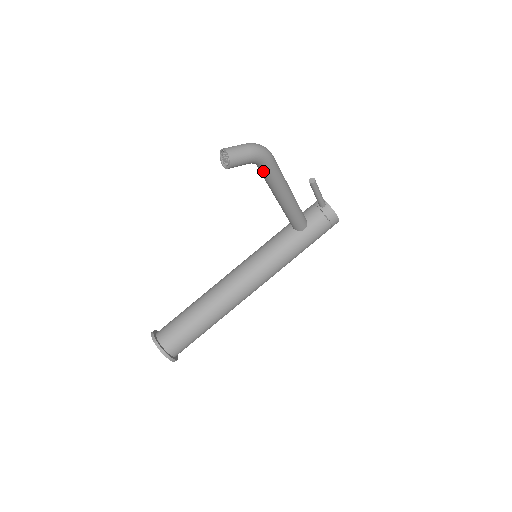
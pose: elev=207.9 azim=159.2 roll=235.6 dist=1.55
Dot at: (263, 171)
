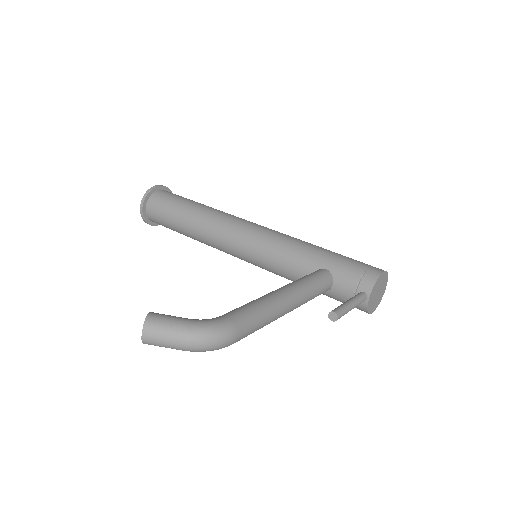
Dot at: occluded
